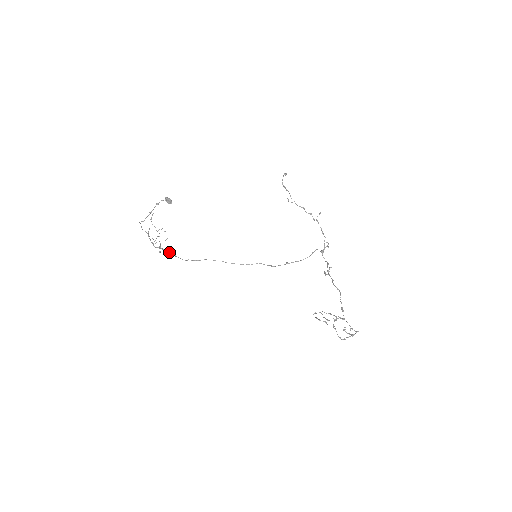
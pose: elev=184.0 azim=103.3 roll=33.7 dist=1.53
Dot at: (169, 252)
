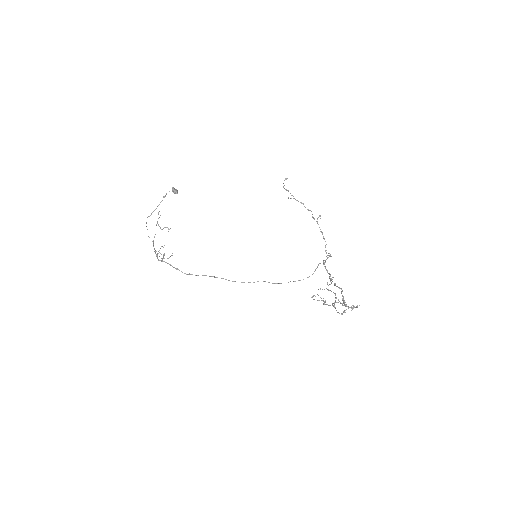
Dot at: (172, 266)
